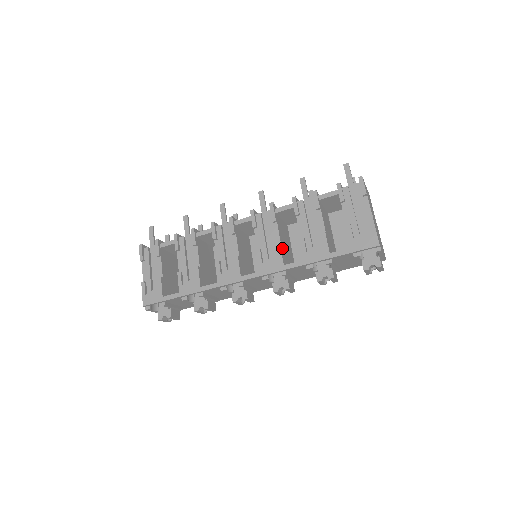
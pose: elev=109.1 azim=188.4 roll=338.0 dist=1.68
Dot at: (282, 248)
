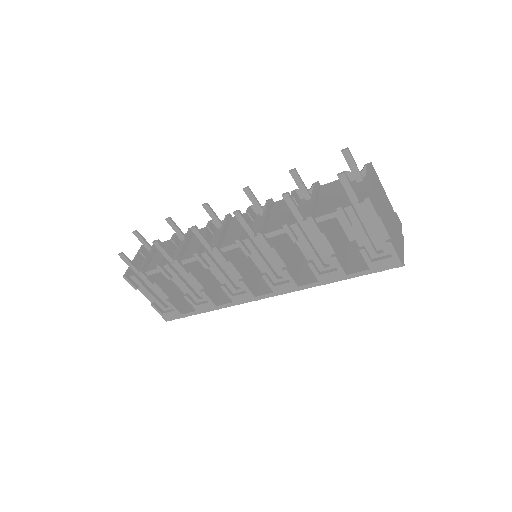
Dot at: (289, 267)
